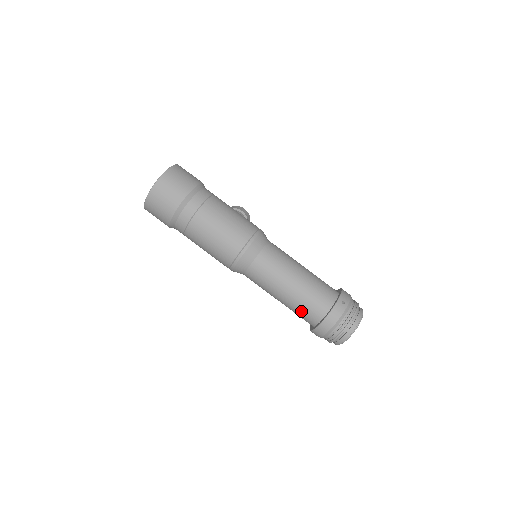
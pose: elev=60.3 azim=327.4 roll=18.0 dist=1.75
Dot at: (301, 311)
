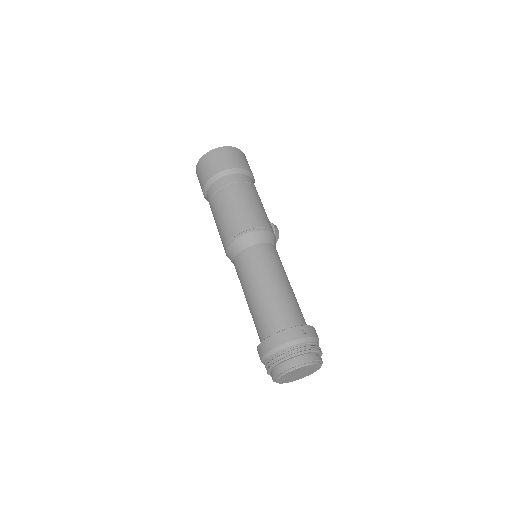
Dot at: (259, 319)
